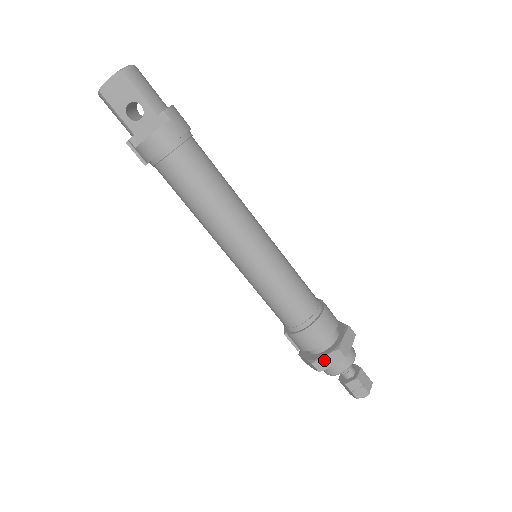
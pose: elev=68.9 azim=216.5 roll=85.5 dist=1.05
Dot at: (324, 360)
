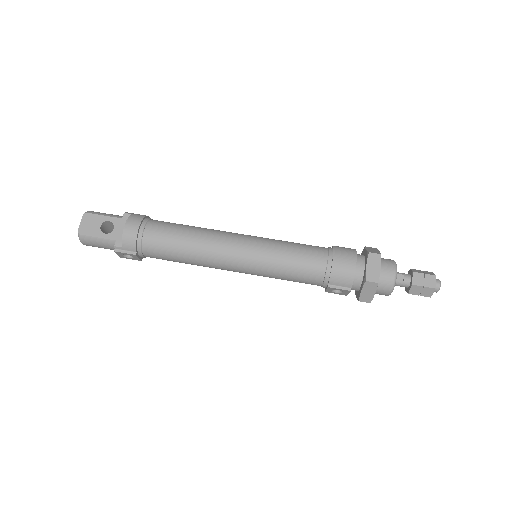
Dot at: (370, 270)
